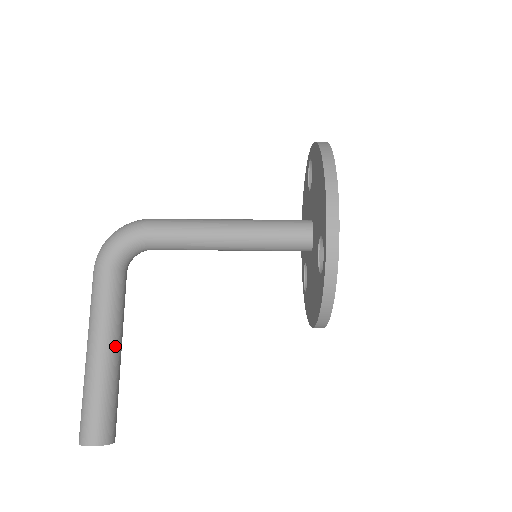
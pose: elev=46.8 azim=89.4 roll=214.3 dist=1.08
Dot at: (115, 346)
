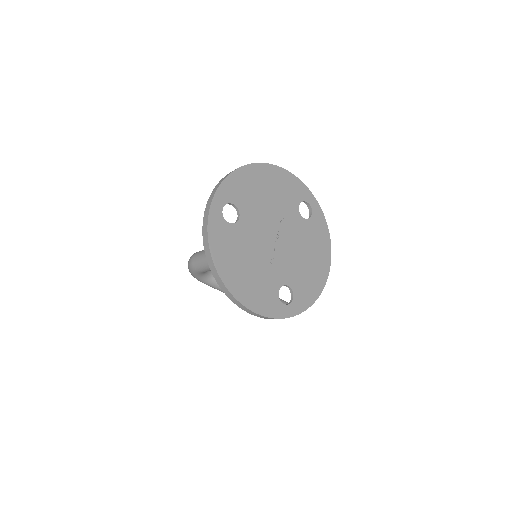
Dot at: occluded
